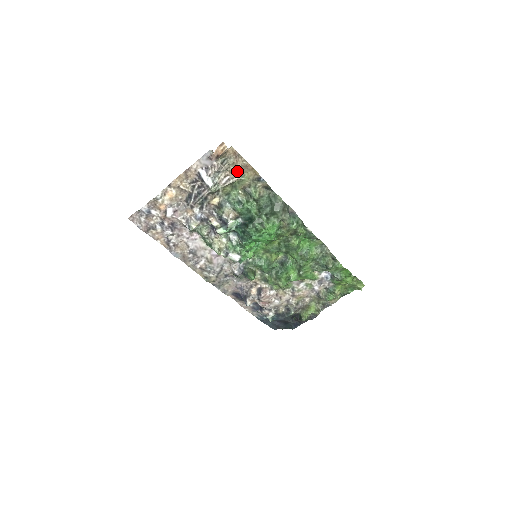
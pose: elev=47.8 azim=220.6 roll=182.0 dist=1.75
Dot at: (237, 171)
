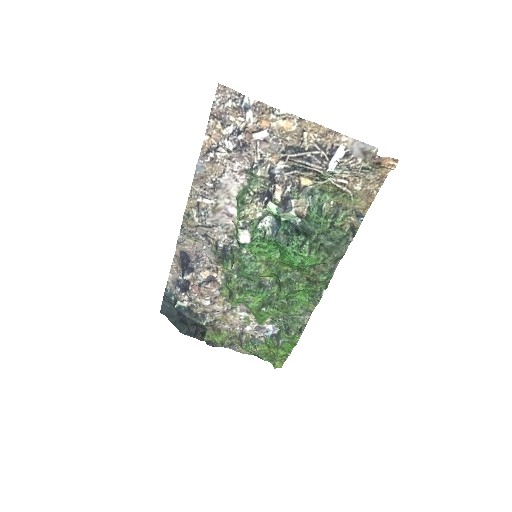
Dot at: (359, 188)
